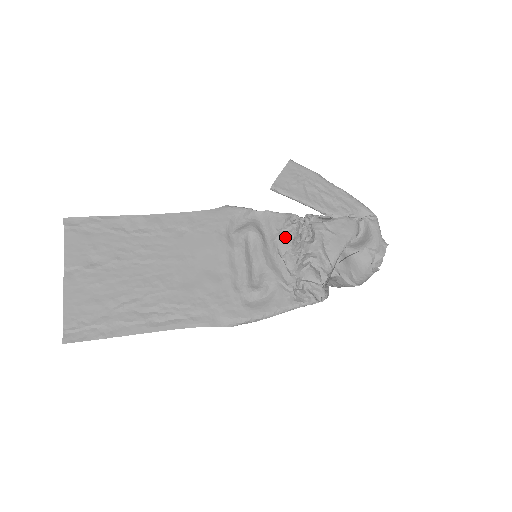
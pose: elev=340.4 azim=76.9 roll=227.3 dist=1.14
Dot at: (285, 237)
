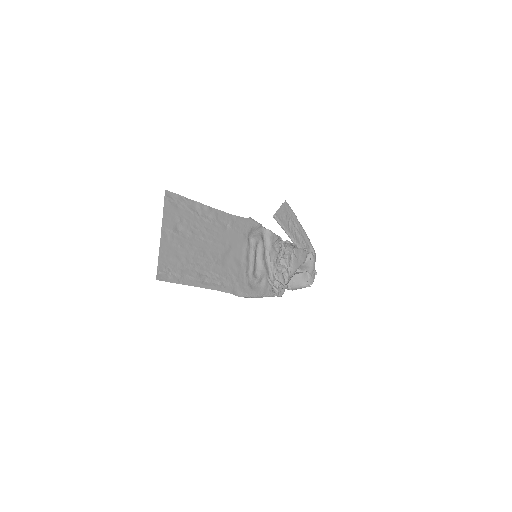
Dot at: (275, 251)
